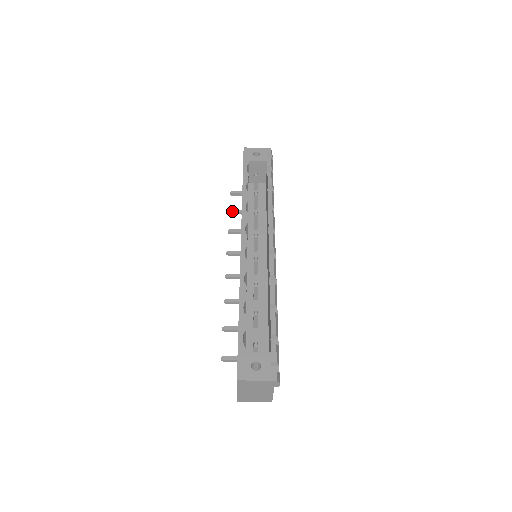
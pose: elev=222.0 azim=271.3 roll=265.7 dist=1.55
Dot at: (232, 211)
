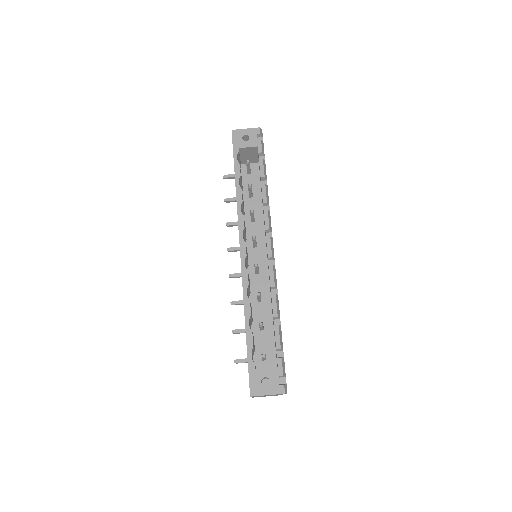
Dot at: (228, 200)
